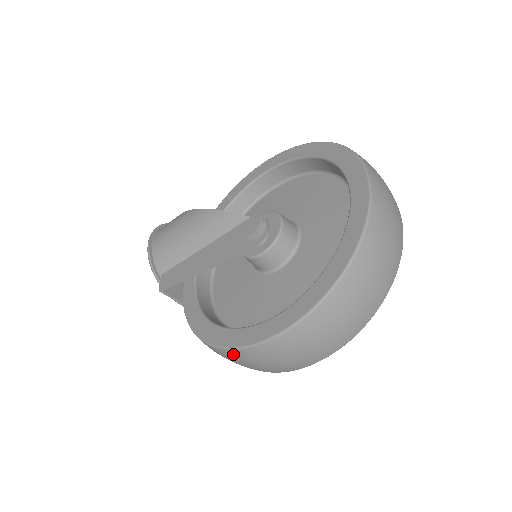
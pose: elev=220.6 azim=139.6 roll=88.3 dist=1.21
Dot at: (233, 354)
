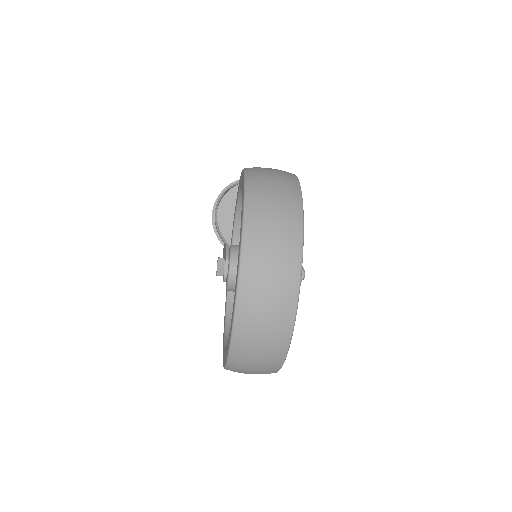
Dot at: occluded
